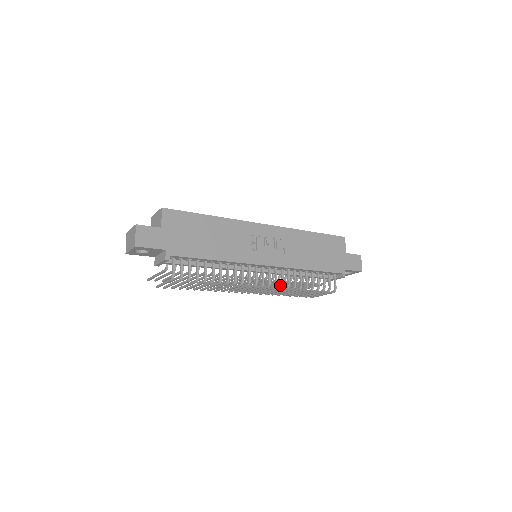
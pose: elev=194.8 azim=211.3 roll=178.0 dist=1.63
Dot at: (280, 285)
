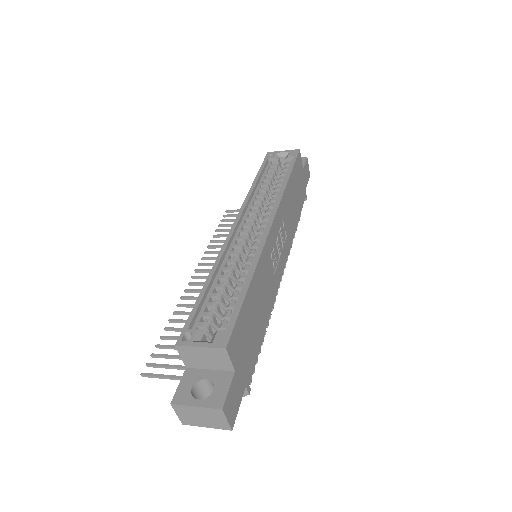
Dot at: occluded
